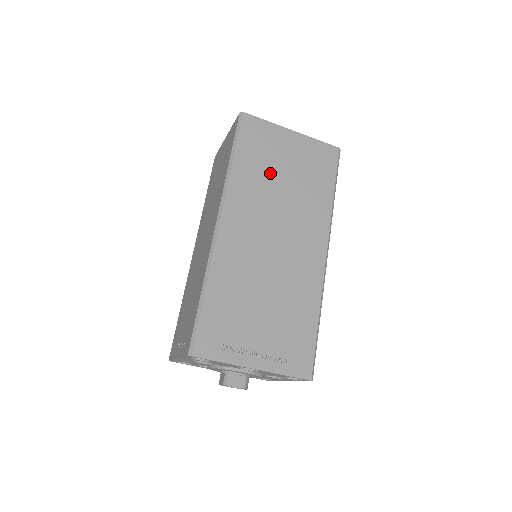
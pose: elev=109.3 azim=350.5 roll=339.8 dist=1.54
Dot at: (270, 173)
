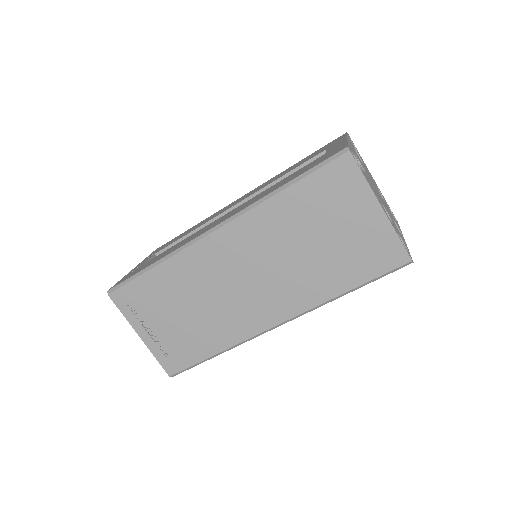
Dot at: occluded
